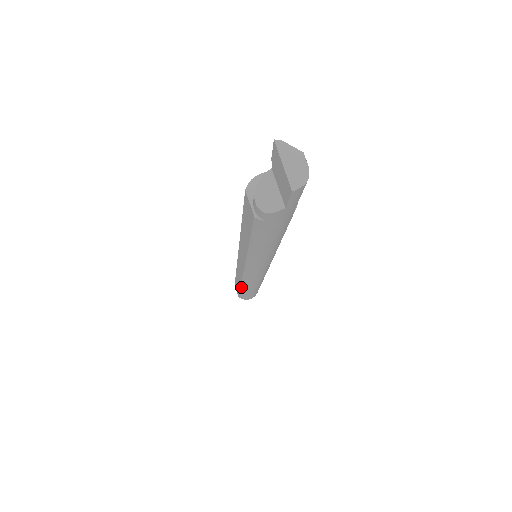
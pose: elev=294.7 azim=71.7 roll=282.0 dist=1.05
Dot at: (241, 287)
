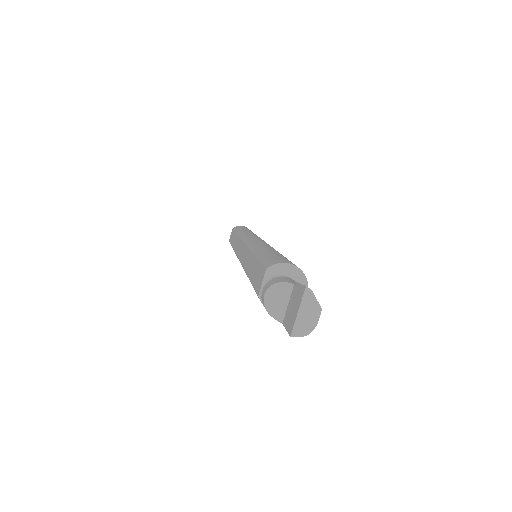
Dot at: occluded
